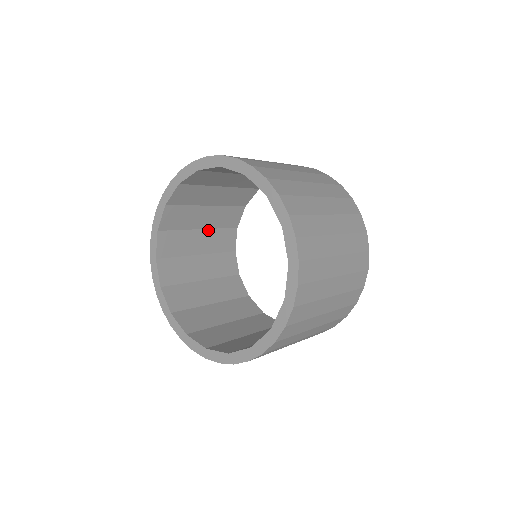
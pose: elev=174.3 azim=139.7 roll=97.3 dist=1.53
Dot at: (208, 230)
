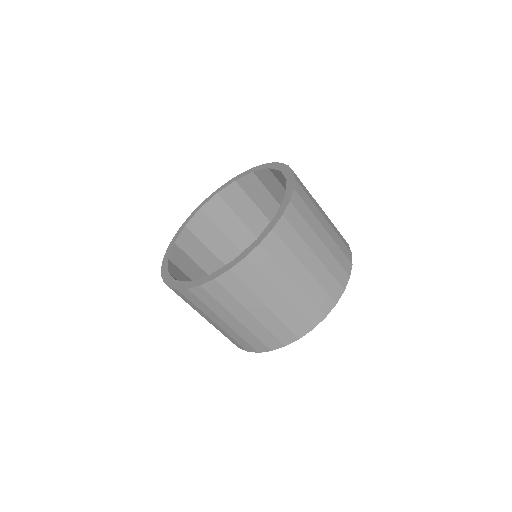
Dot at: (233, 245)
